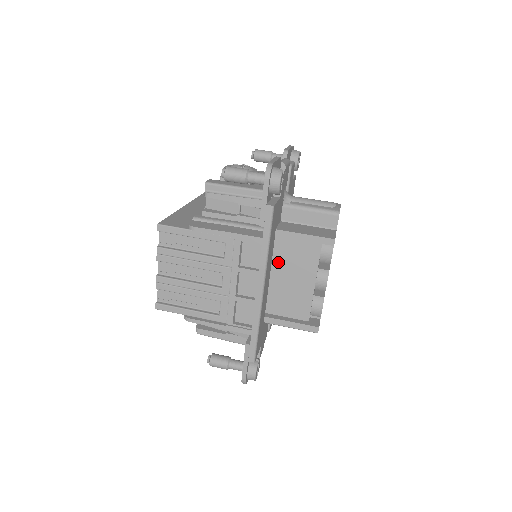
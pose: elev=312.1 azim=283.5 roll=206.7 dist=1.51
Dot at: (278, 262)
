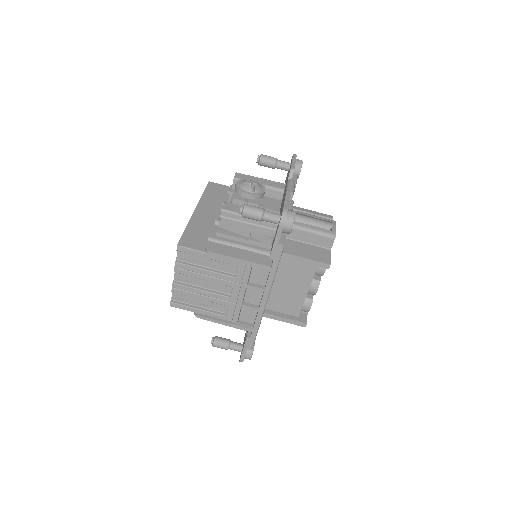
Dot at: (278, 273)
